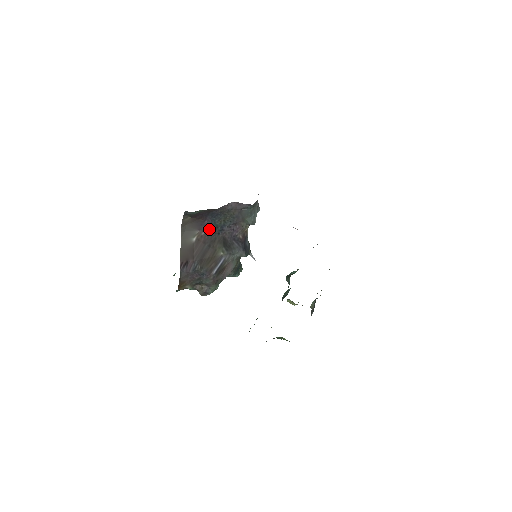
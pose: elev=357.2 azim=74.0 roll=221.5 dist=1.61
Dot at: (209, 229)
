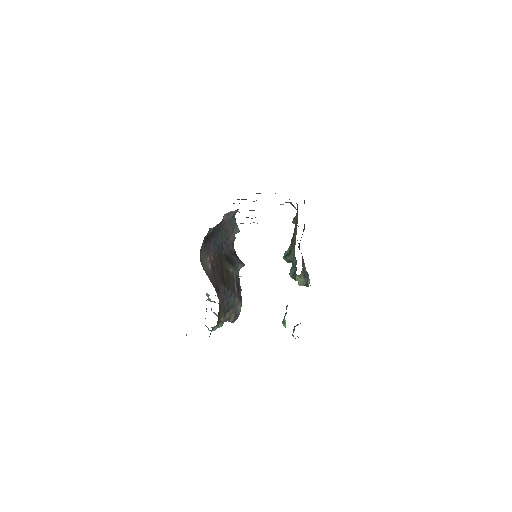
Dot at: (214, 252)
